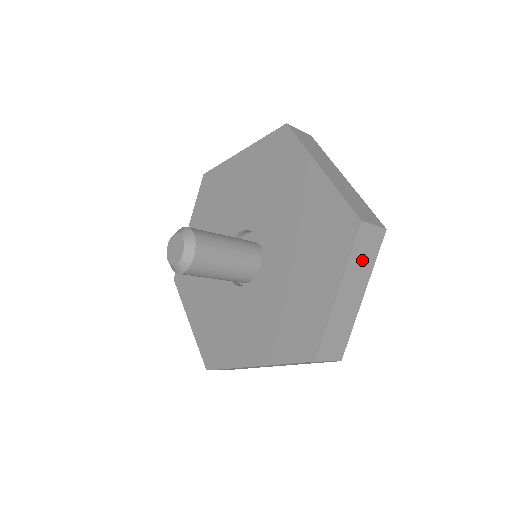
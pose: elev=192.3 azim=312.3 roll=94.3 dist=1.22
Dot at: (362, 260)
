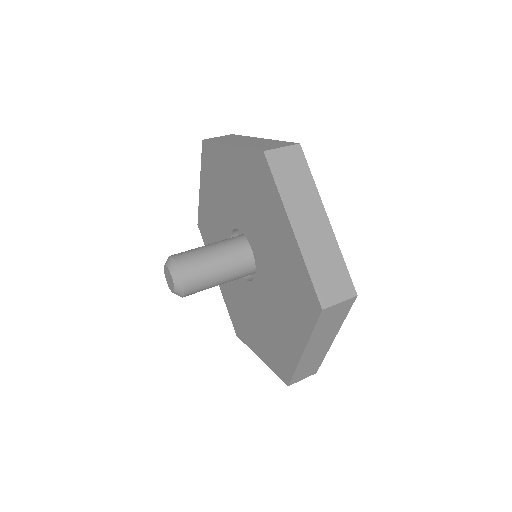
Dot at: occluded
